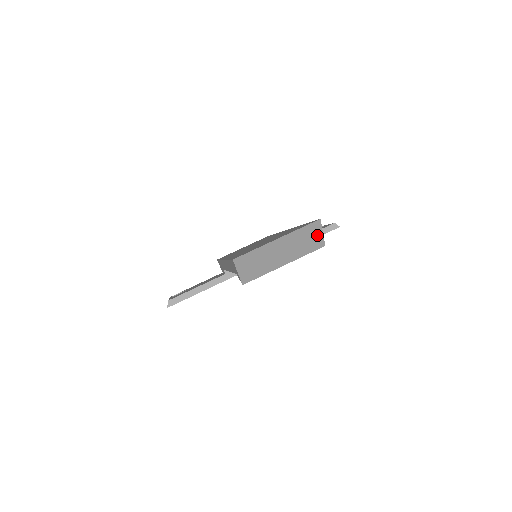
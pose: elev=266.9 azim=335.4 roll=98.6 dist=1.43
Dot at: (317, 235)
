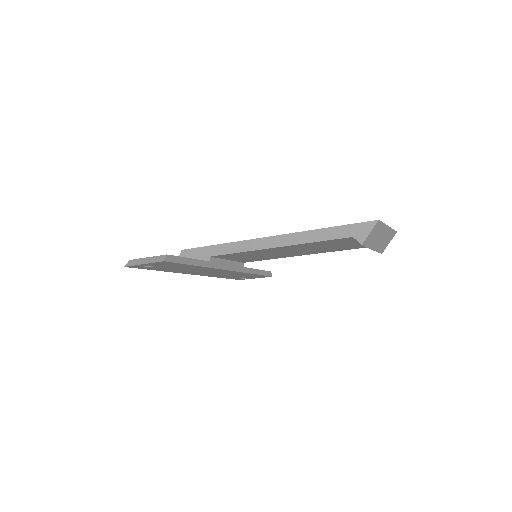
Dot at: (388, 242)
